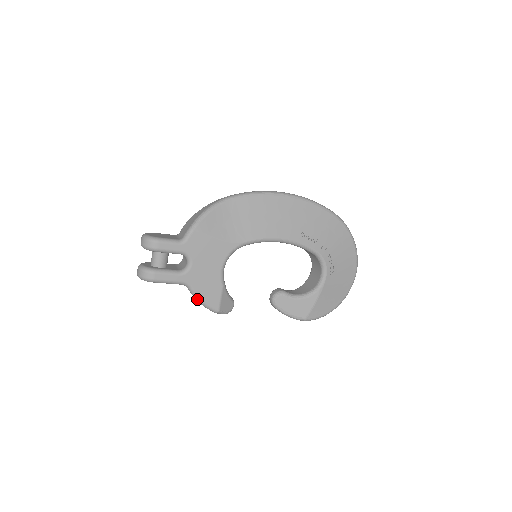
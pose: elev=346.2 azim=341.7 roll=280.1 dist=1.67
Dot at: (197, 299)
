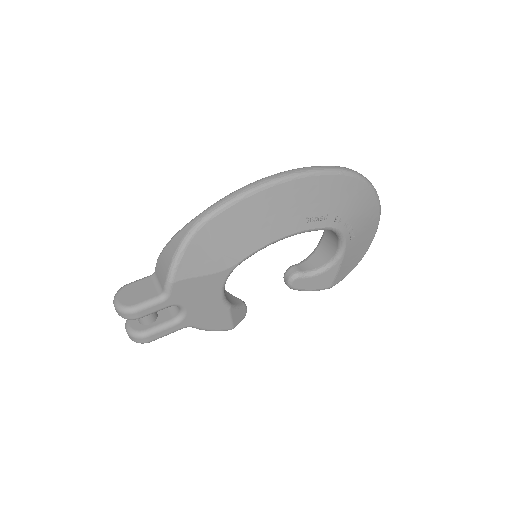
Dot at: (205, 330)
